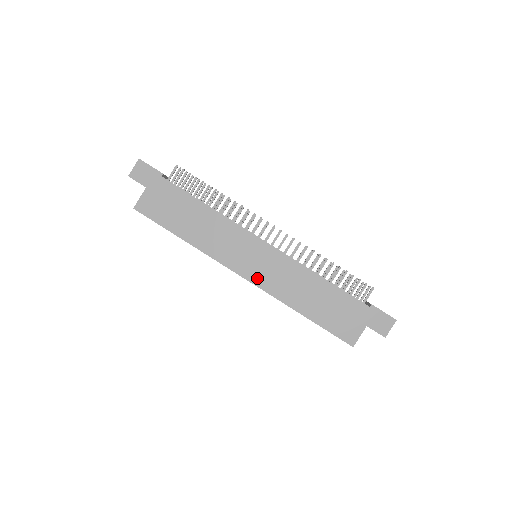
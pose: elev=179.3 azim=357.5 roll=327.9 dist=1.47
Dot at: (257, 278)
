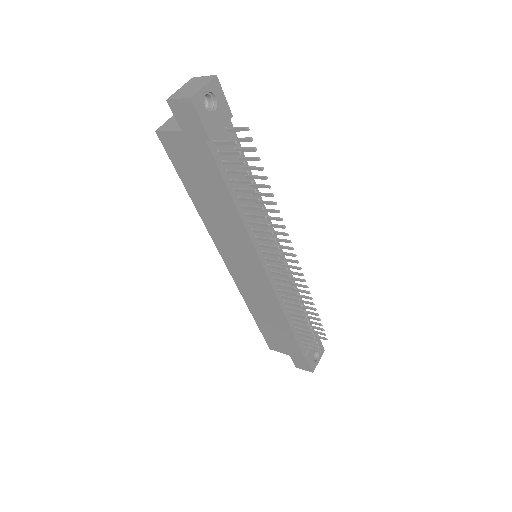
Dot at: (236, 275)
